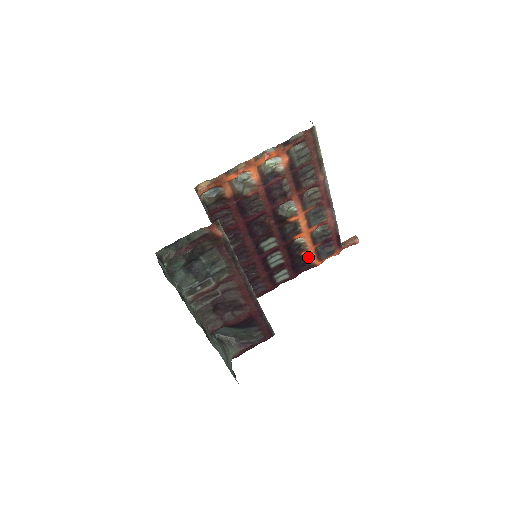
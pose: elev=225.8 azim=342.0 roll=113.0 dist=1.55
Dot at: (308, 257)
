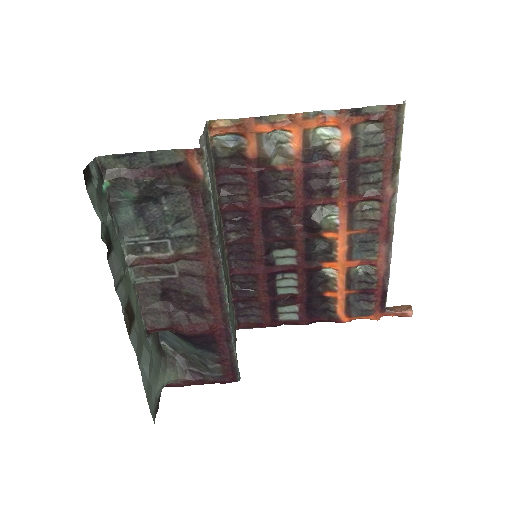
Dot at: (333, 303)
